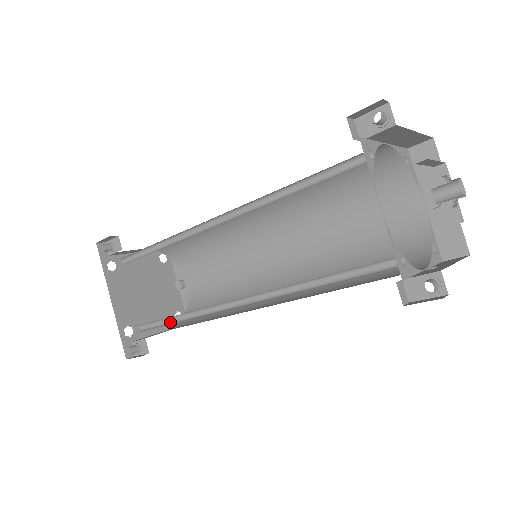
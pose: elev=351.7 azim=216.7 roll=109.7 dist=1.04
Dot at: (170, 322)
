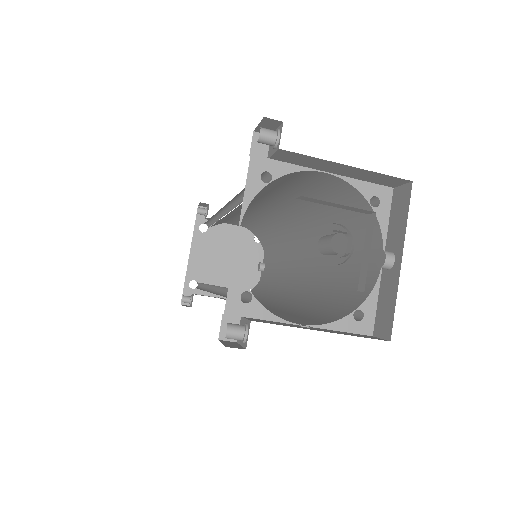
Dot at: (202, 287)
